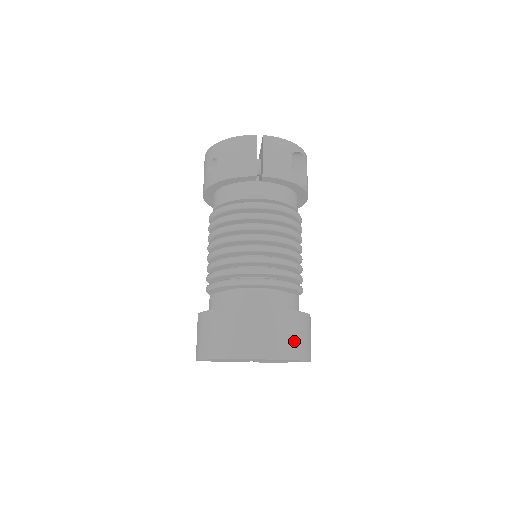
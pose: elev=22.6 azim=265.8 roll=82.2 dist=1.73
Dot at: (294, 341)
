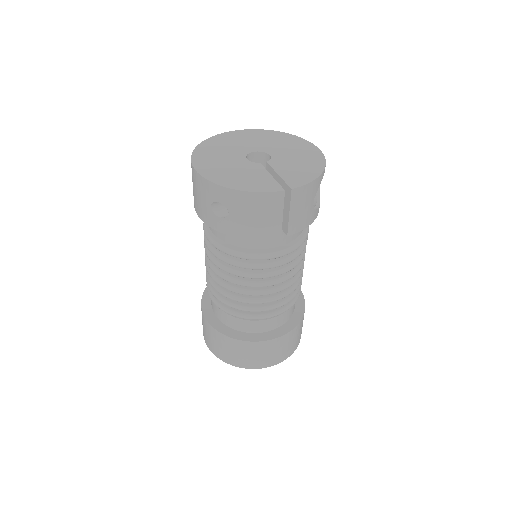
Dot at: (297, 339)
